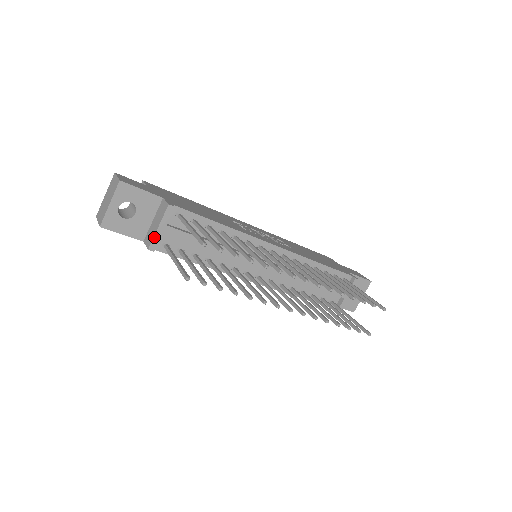
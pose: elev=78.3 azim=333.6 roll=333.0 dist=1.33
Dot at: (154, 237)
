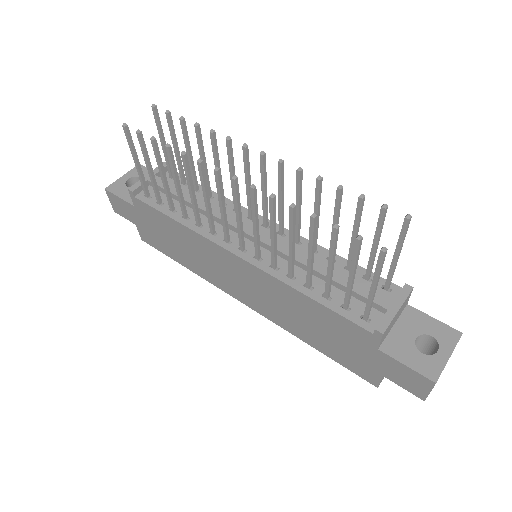
Dot at: (139, 181)
